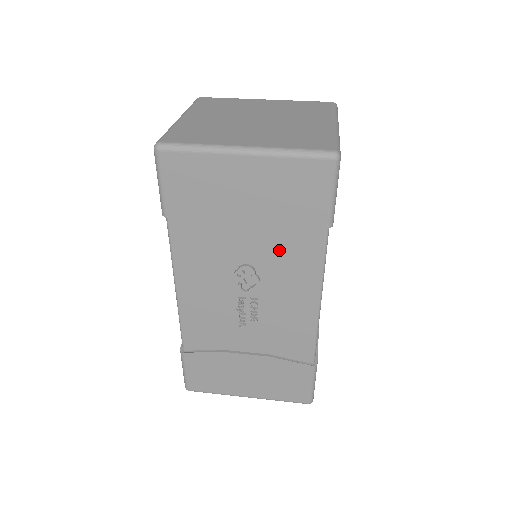
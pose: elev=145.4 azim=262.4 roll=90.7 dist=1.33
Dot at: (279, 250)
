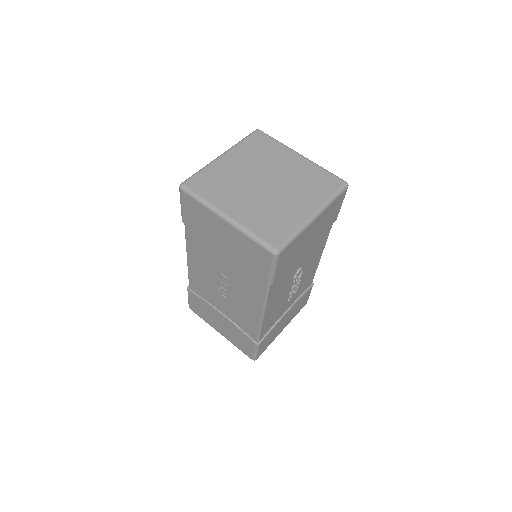
Dot at: (314, 248)
